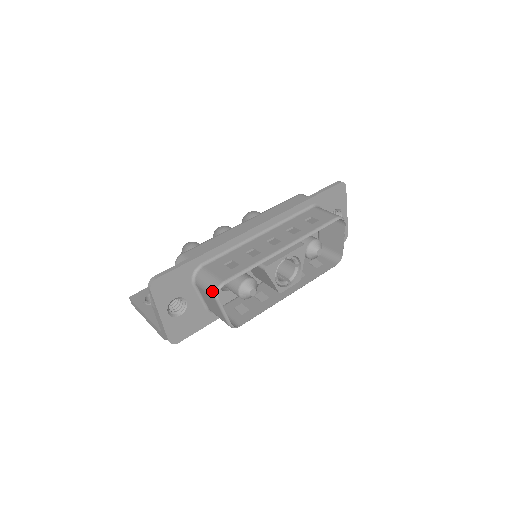
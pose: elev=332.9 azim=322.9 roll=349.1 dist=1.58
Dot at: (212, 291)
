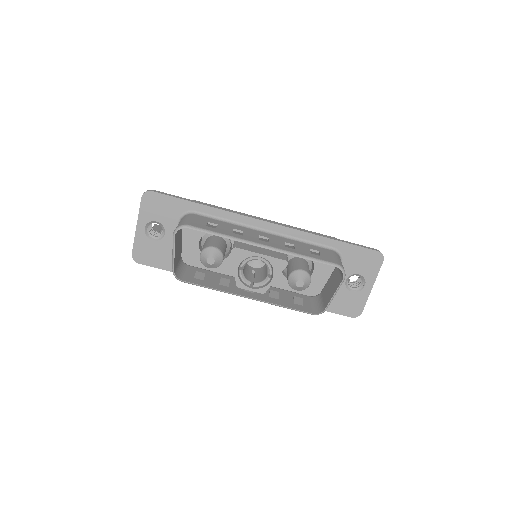
Dot at: (176, 227)
